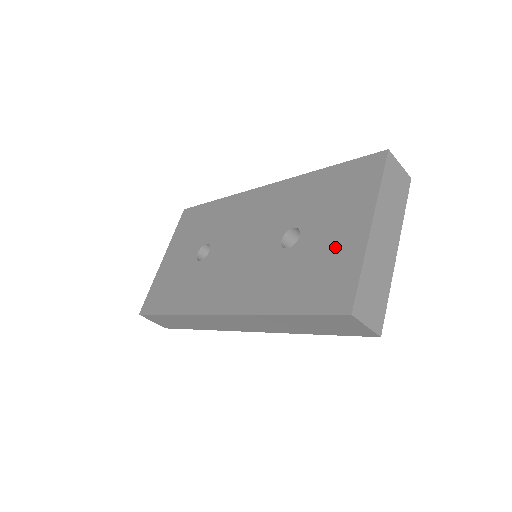
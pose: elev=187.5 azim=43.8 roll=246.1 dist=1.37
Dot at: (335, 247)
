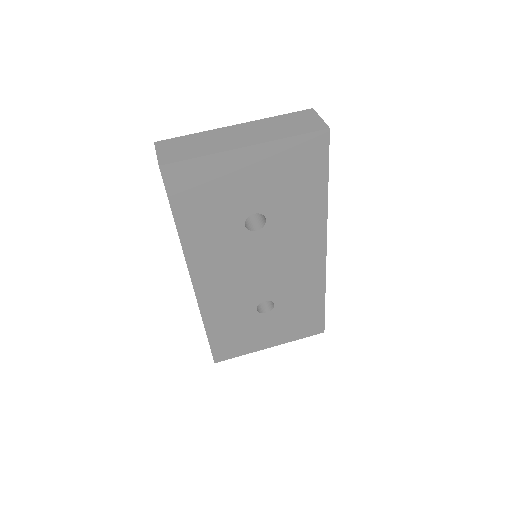
Dot at: occluded
